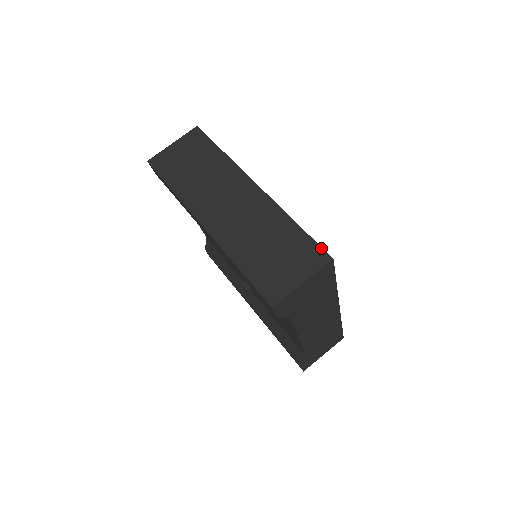
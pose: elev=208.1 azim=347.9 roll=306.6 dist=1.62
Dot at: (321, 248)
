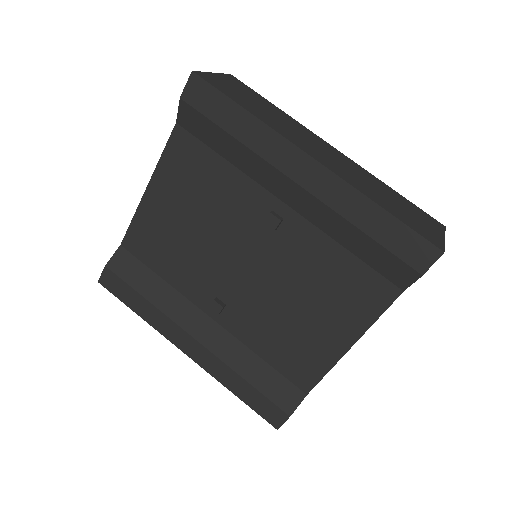
Dot at: (430, 216)
